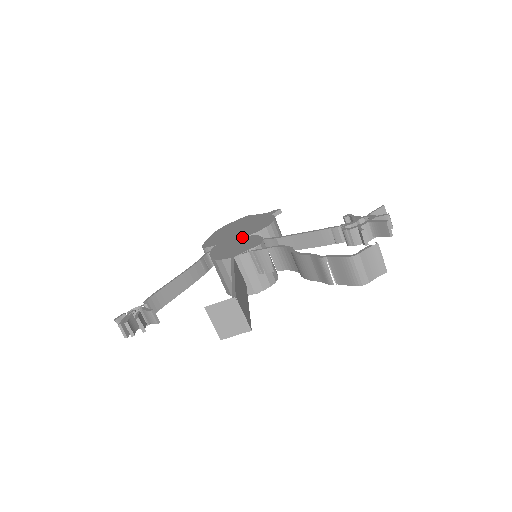
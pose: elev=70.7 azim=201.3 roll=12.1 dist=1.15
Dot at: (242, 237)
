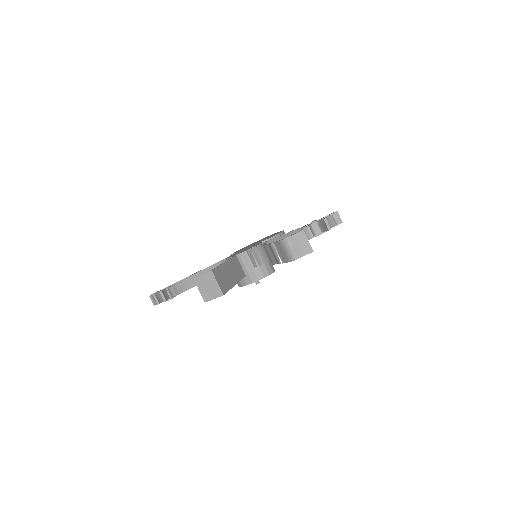
Dot at: (253, 245)
